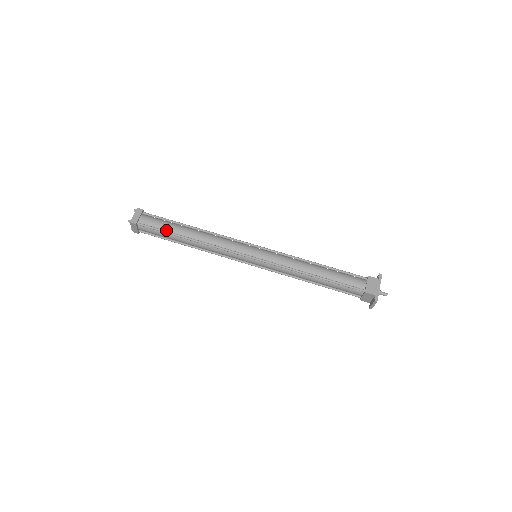
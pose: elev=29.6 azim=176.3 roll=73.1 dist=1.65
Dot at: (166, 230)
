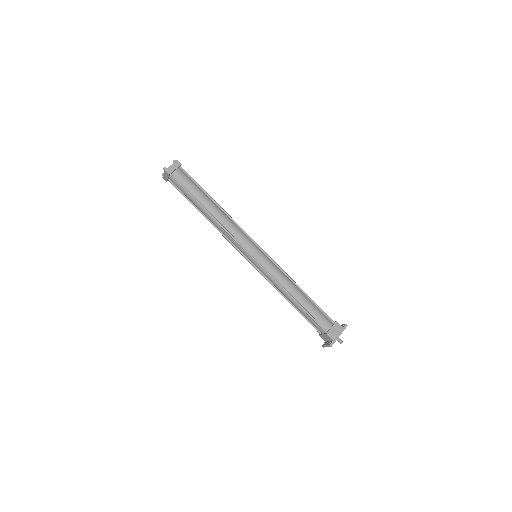
Dot at: (192, 194)
